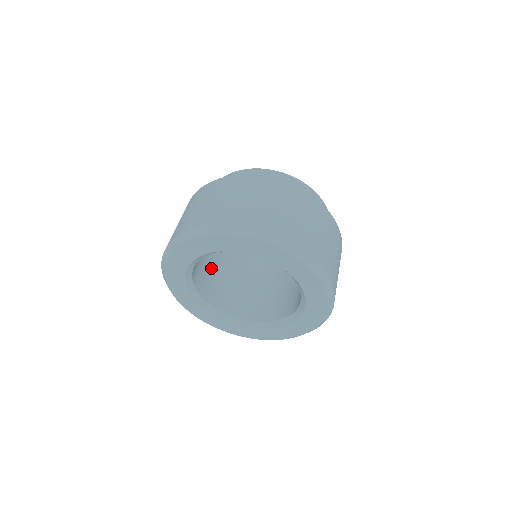
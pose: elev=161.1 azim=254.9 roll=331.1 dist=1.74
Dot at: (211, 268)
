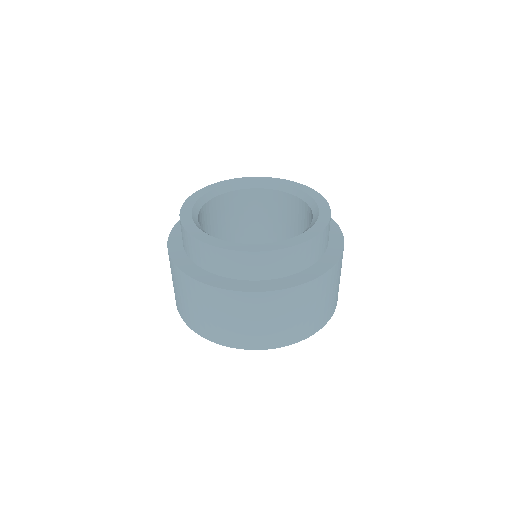
Dot at: occluded
